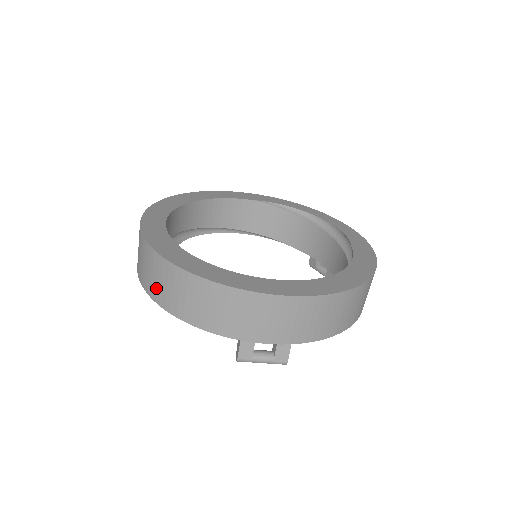
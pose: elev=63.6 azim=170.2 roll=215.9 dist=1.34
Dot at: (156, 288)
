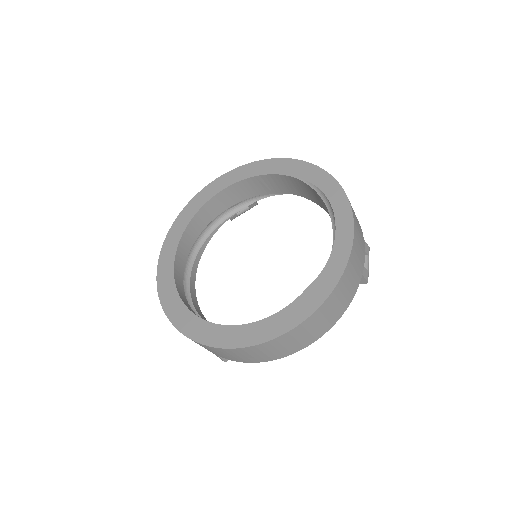
Dot at: occluded
